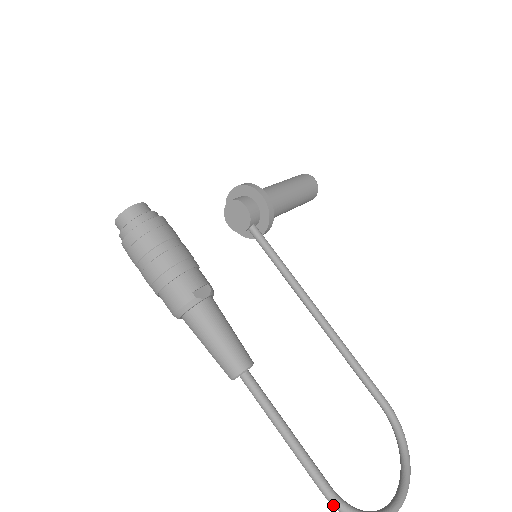
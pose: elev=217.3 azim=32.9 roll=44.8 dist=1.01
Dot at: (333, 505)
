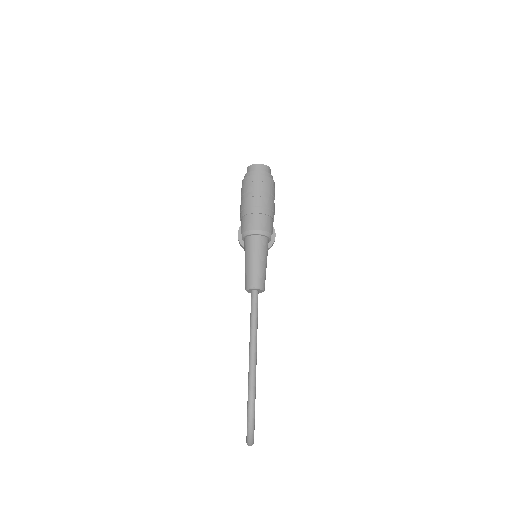
Dot at: (251, 399)
